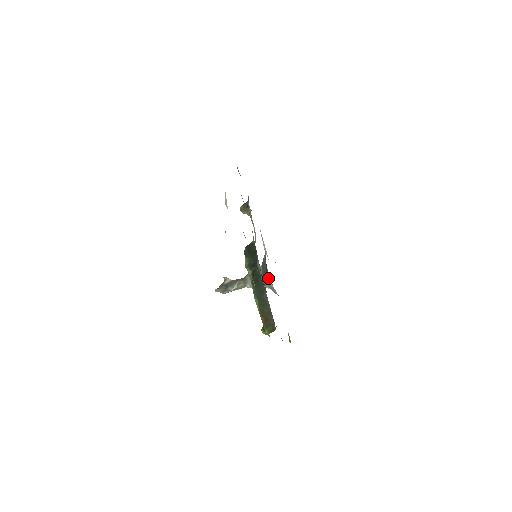
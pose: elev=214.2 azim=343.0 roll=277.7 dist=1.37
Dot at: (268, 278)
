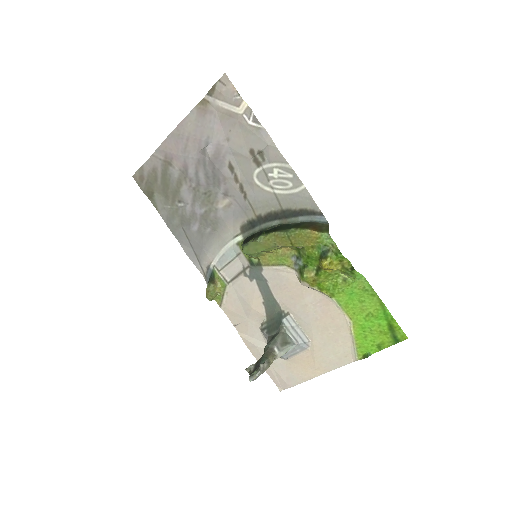
Dot at: (284, 315)
